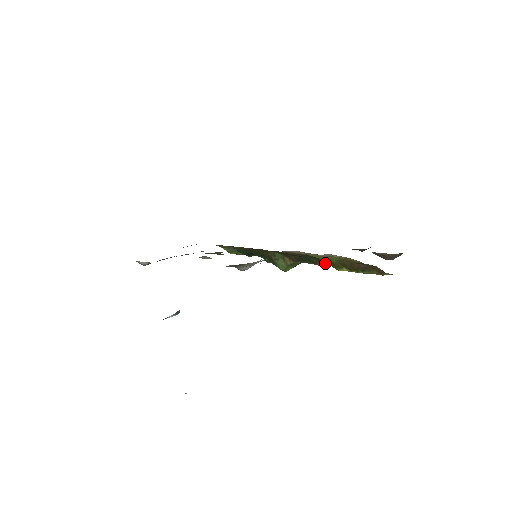
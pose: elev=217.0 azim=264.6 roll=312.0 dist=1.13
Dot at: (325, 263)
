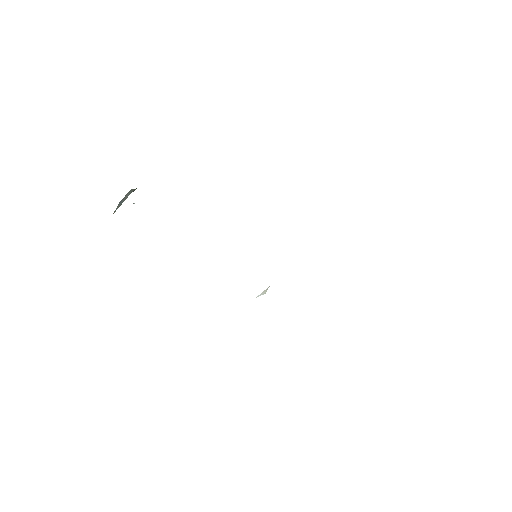
Dot at: occluded
